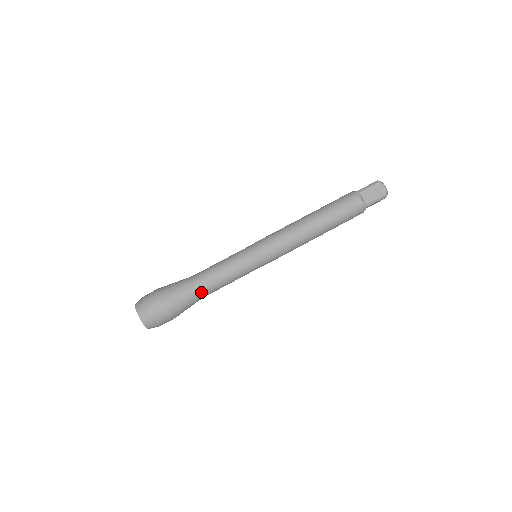
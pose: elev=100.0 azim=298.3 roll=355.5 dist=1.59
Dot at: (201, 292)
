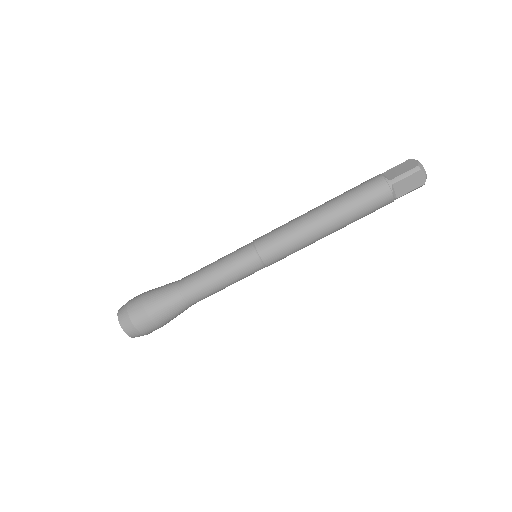
Dot at: (194, 303)
